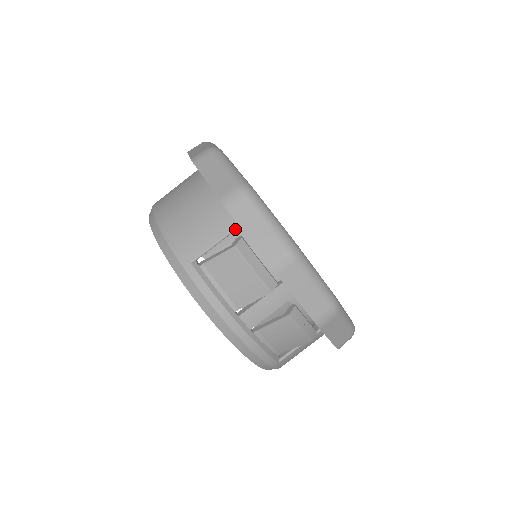
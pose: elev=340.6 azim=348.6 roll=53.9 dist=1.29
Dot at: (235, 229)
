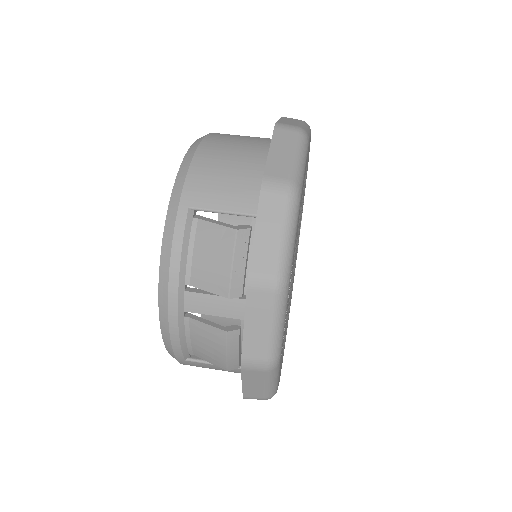
Dot at: (253, 216)
